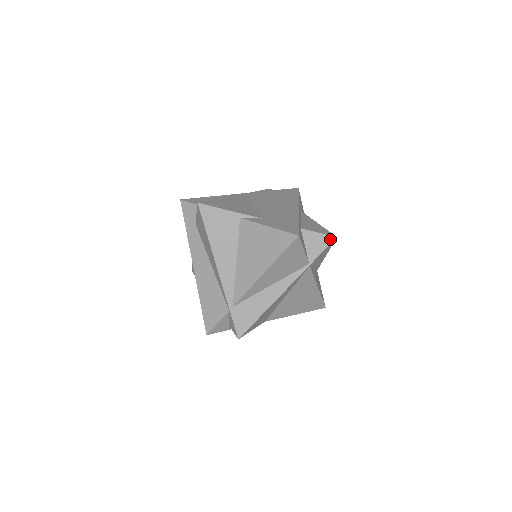
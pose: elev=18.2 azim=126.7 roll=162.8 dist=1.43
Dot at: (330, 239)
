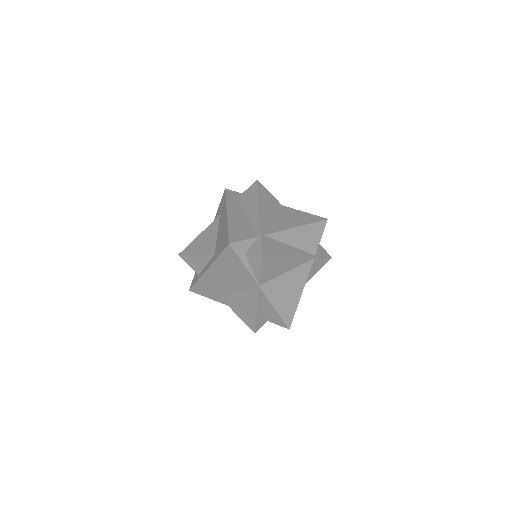
Dot at: (328, 255)
